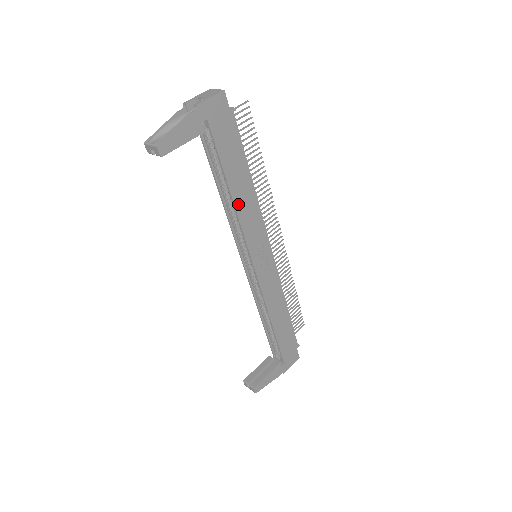
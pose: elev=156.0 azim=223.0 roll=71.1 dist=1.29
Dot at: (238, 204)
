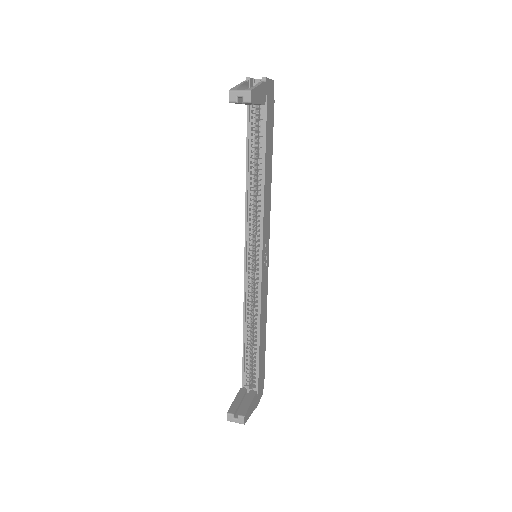
Dot at: (265, 188)
